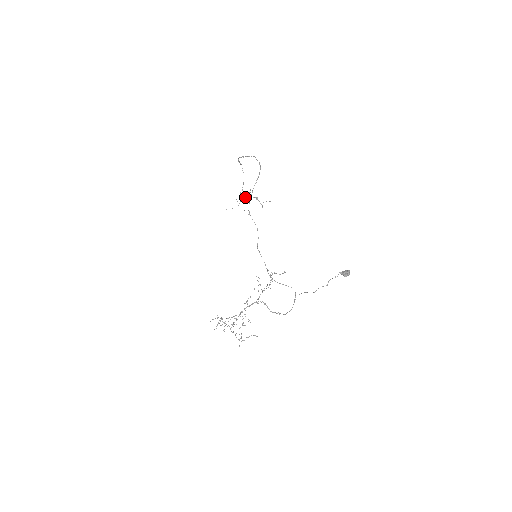
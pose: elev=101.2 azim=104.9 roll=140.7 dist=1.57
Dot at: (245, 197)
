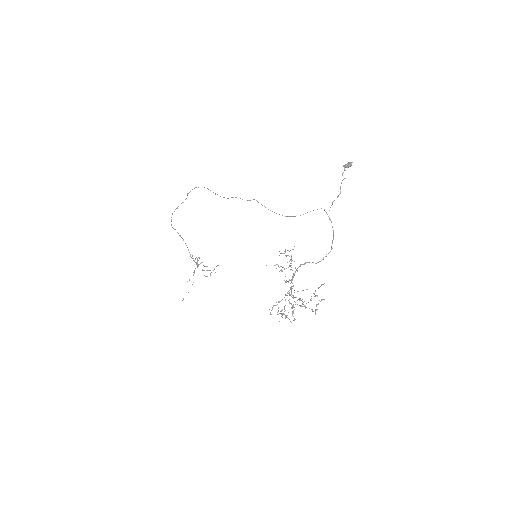
Dot at: occluded
